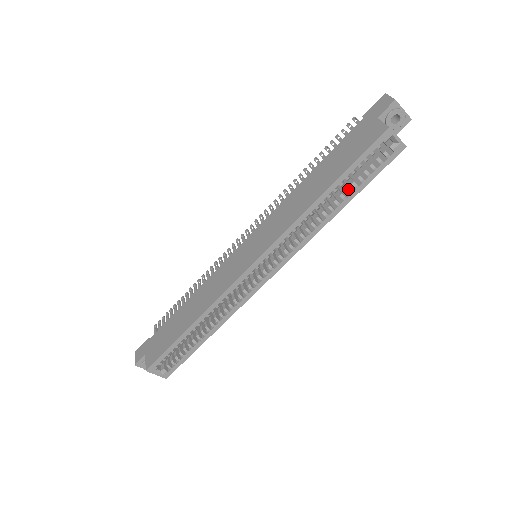
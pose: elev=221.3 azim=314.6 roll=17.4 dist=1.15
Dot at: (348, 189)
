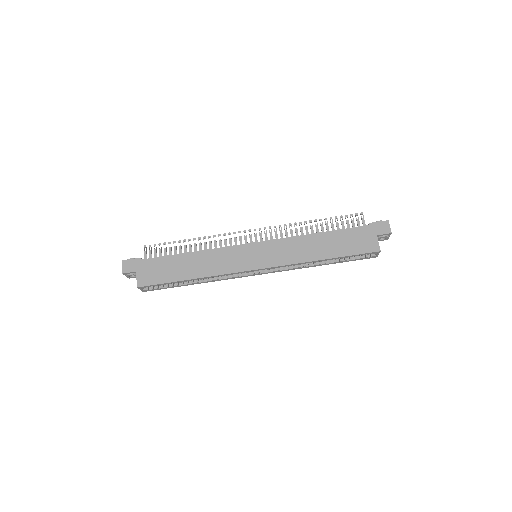
Dot at: (336, 260)
